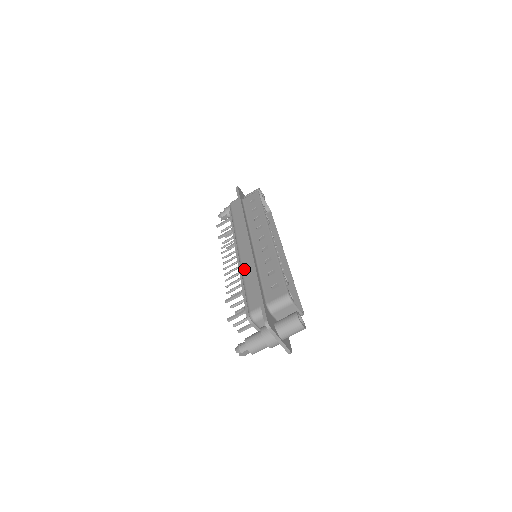
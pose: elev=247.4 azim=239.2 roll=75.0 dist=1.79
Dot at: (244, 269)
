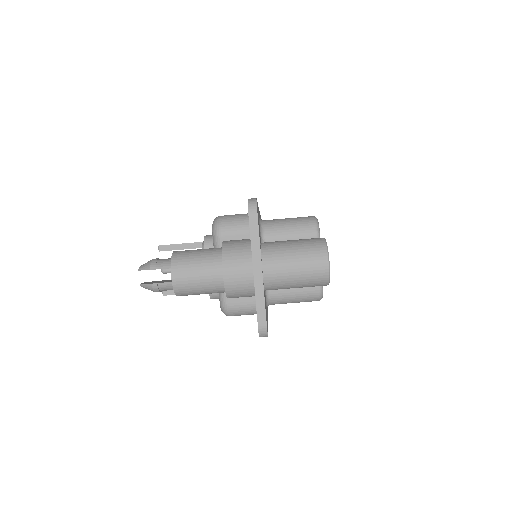
Dot at: occluded
